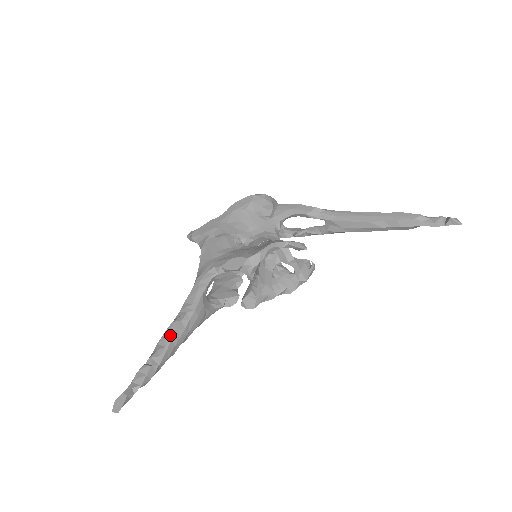
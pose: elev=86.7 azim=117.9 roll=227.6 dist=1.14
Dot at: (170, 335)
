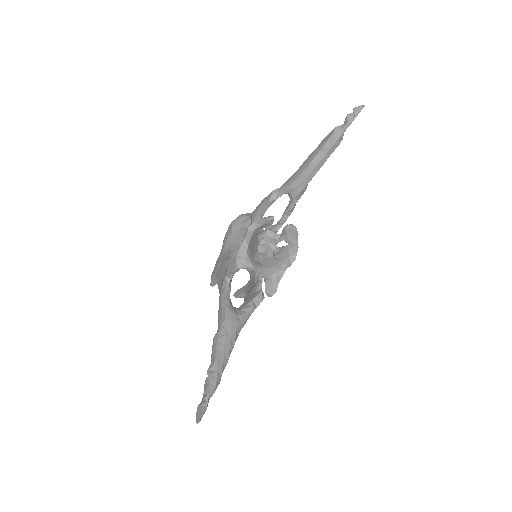
Dot at: (215, 347)
